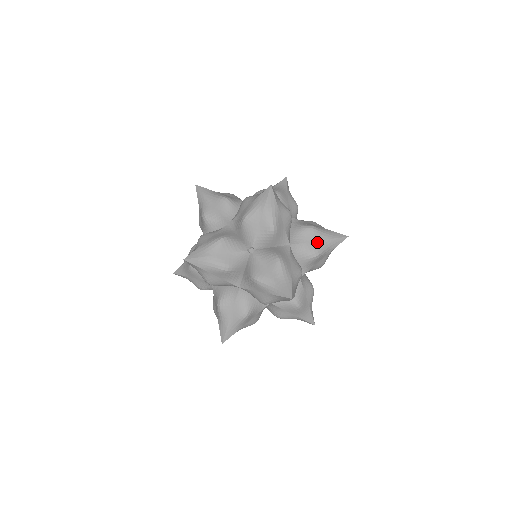
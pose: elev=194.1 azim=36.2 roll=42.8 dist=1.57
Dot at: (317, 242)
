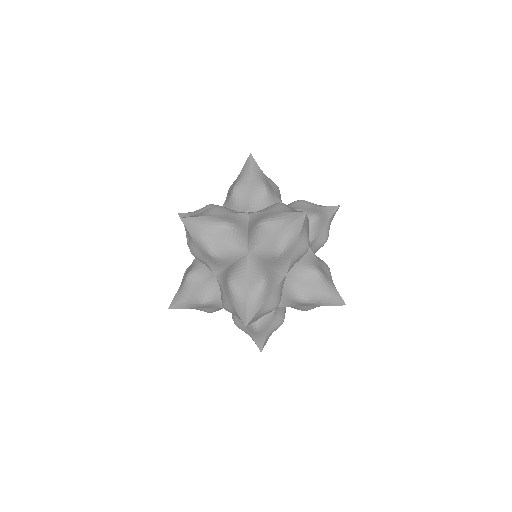
Dot at: (312, 208)
